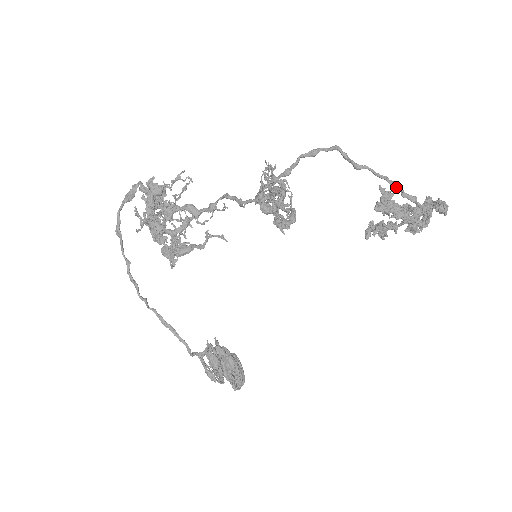
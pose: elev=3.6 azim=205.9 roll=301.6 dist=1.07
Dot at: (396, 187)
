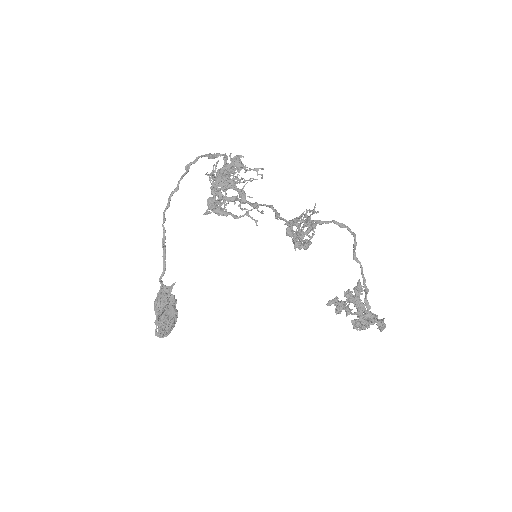
Dot at: (365, 291)
